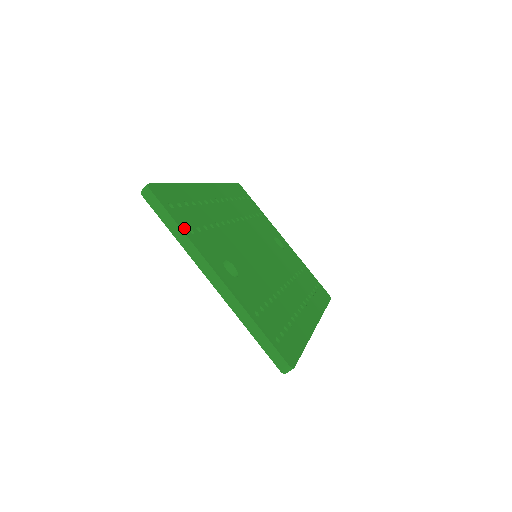
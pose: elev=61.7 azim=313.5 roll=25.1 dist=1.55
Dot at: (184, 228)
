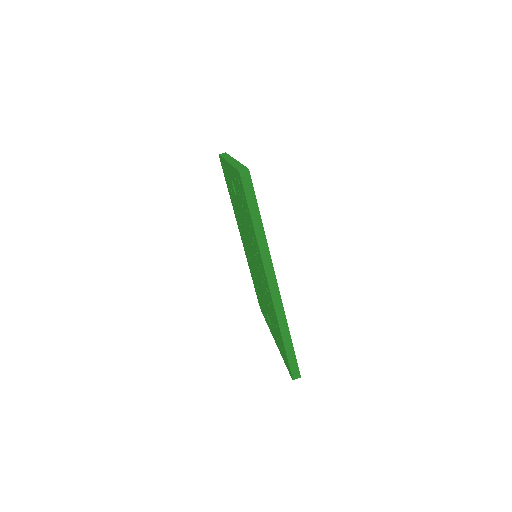
Dot at: occluded
